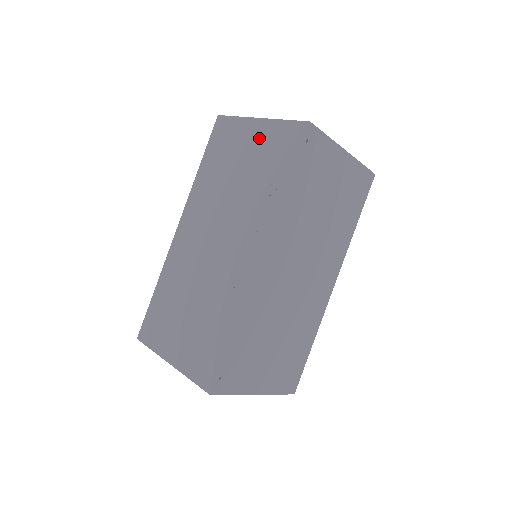
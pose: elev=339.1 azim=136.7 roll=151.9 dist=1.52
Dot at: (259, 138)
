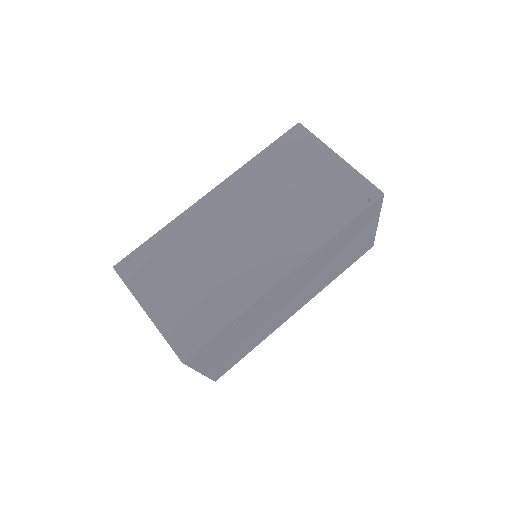
Dot at: occluded
